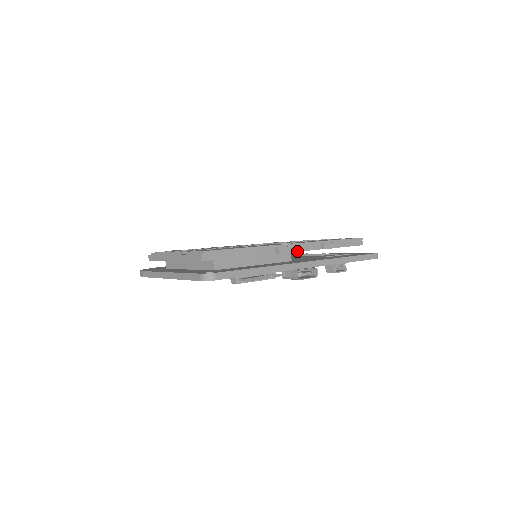
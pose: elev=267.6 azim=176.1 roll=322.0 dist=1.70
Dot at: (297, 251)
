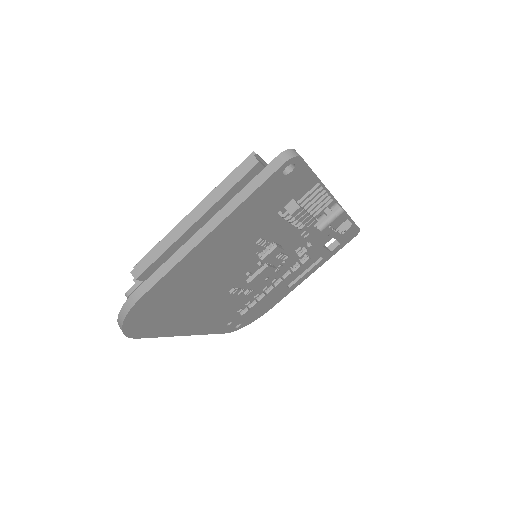
Dot at: occluded
